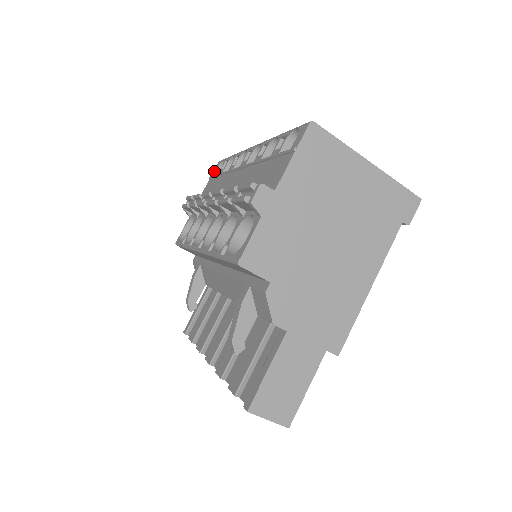
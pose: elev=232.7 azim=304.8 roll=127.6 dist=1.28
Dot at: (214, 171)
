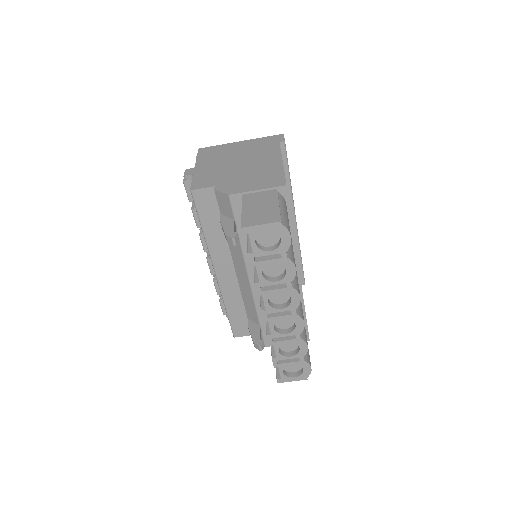
Dot at: occluded
